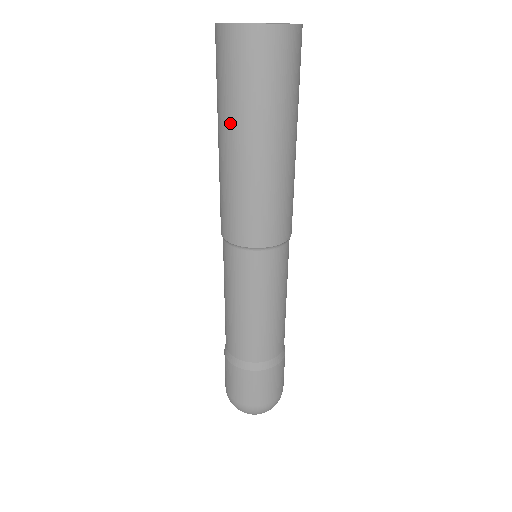
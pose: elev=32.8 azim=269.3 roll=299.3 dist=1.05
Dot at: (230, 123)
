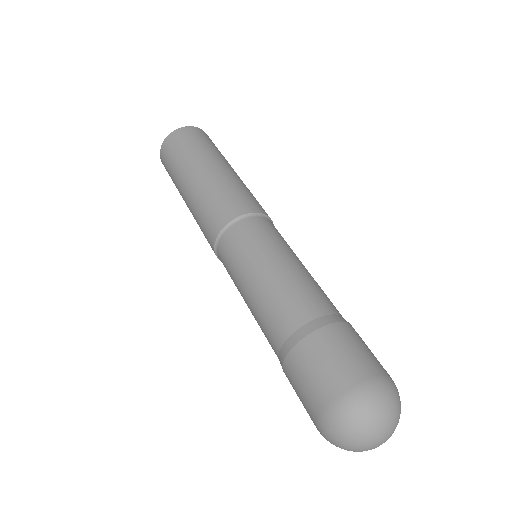
Dot at: (179, 190)
